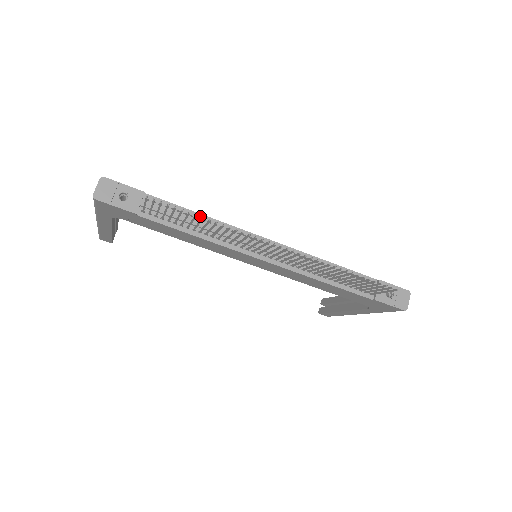
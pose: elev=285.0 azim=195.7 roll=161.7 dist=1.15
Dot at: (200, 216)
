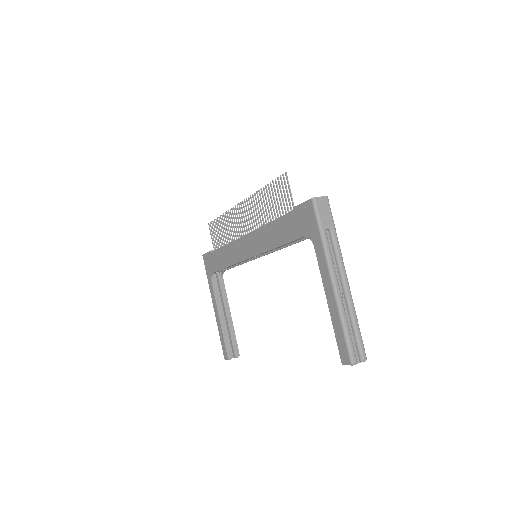
Dot at: occluded
